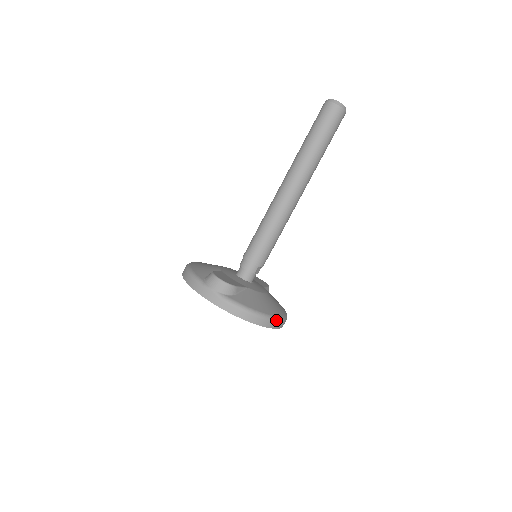
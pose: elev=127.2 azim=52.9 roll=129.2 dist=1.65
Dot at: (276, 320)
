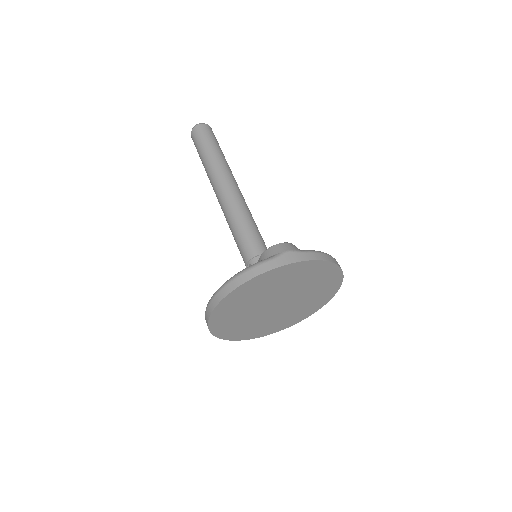
Dot at: occluded
